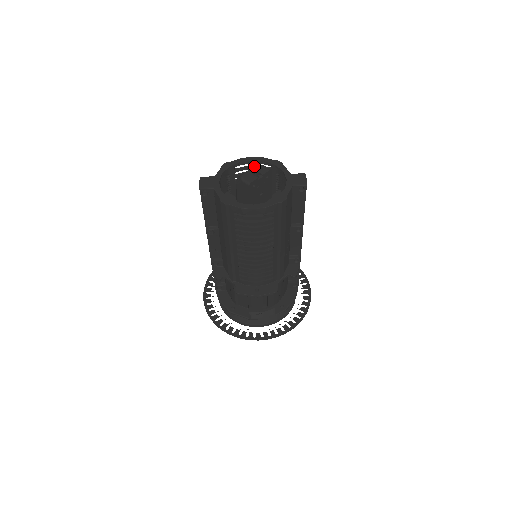
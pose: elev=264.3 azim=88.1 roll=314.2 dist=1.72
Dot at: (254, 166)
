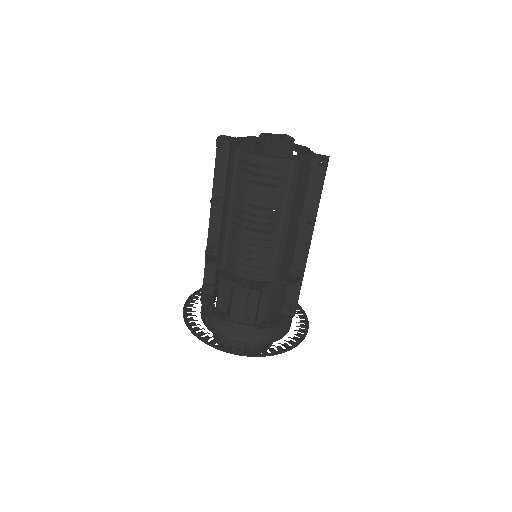
Dot at: occluded
